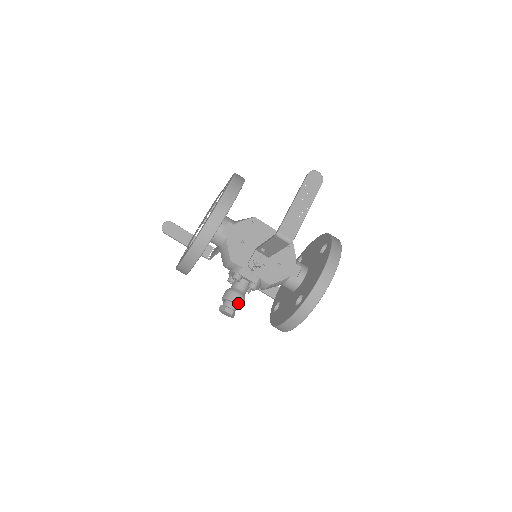
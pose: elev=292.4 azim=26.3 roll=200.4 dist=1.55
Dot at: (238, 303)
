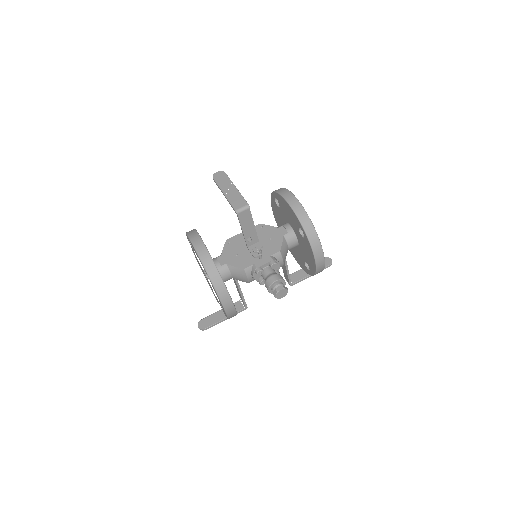
Dot at: (278, 279)
